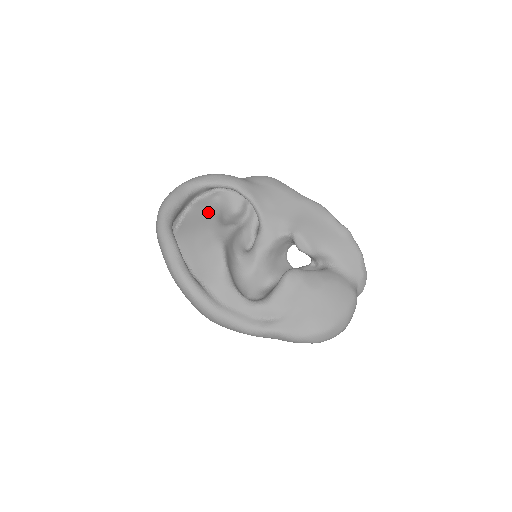
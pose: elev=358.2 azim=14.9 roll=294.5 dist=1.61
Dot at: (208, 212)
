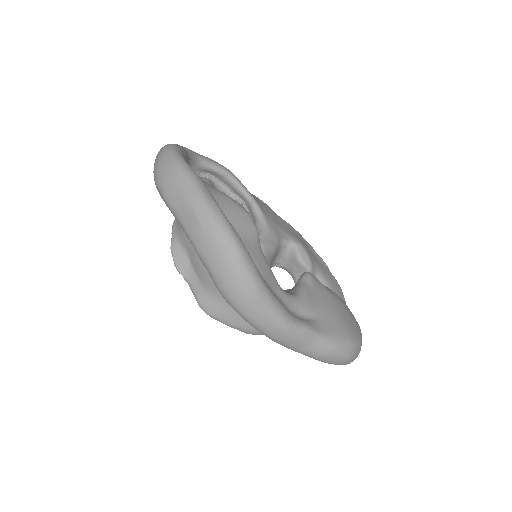
Dot at: occluded
